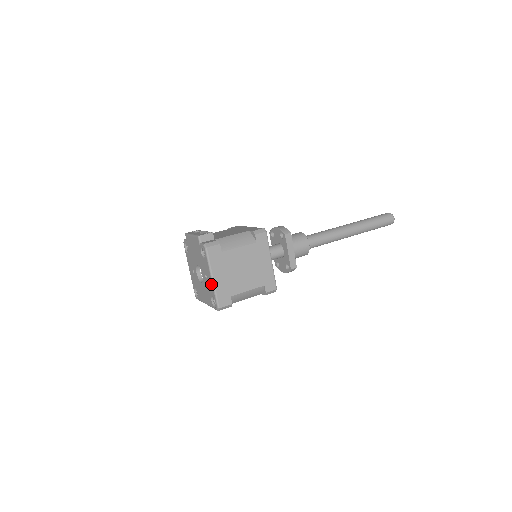
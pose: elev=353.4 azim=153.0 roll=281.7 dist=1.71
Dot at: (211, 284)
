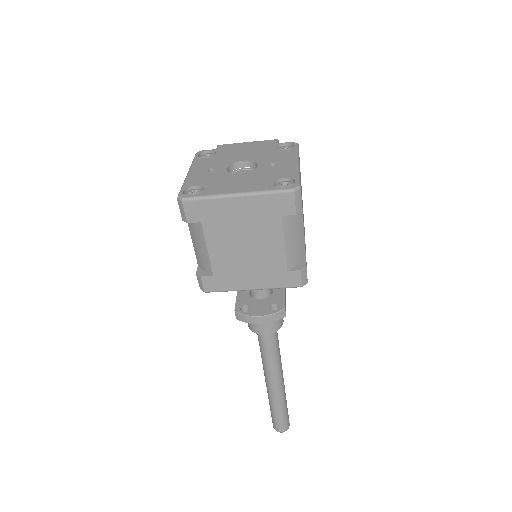
Dot at: (292, 166)
